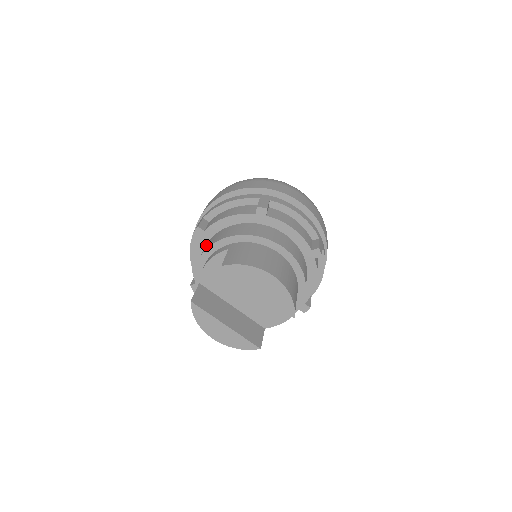
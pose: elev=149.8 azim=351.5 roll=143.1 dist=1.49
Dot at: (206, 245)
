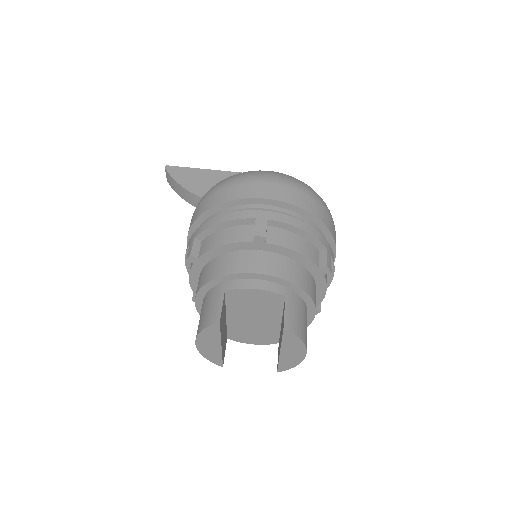
Dot at: (256, 258)
